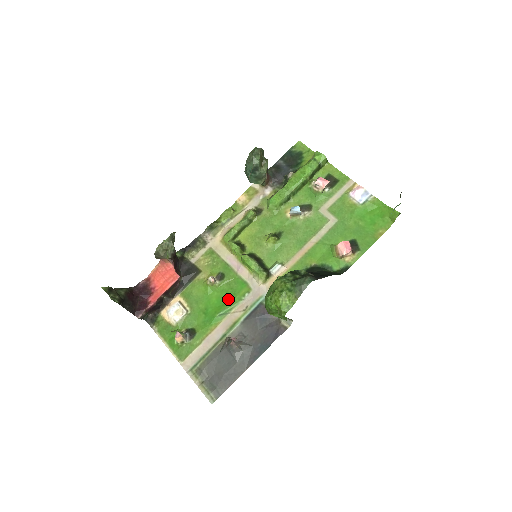
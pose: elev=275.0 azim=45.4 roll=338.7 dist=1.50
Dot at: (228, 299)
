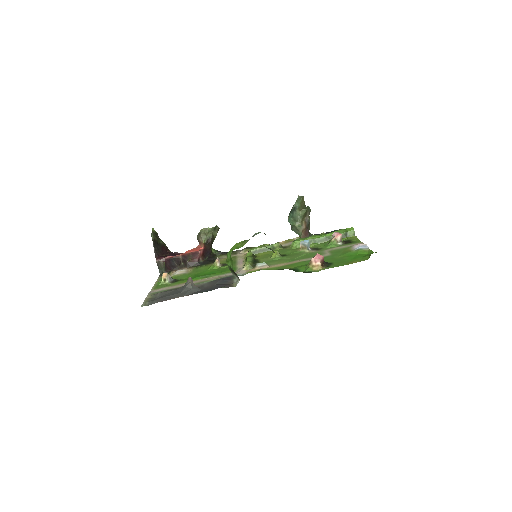
Dot at: (216, 272)
